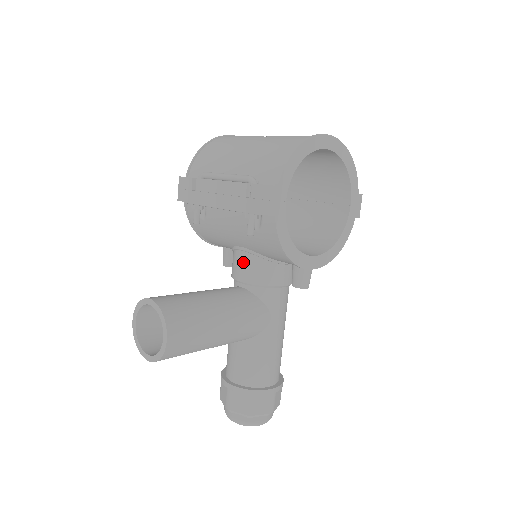
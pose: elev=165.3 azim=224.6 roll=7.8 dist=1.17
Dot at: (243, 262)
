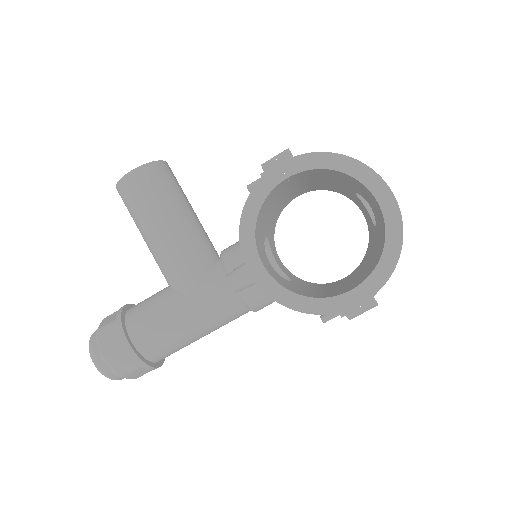
Dot at: occluded
